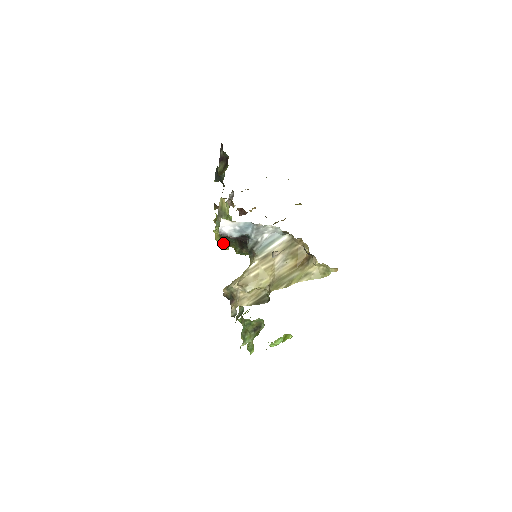
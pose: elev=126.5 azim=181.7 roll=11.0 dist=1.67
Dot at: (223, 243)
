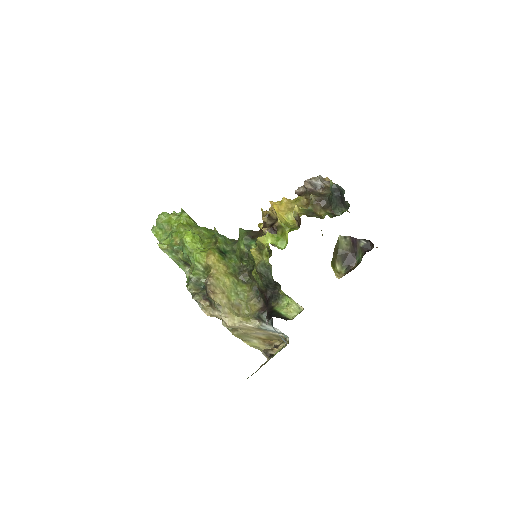
Dot at: (258, 271)
